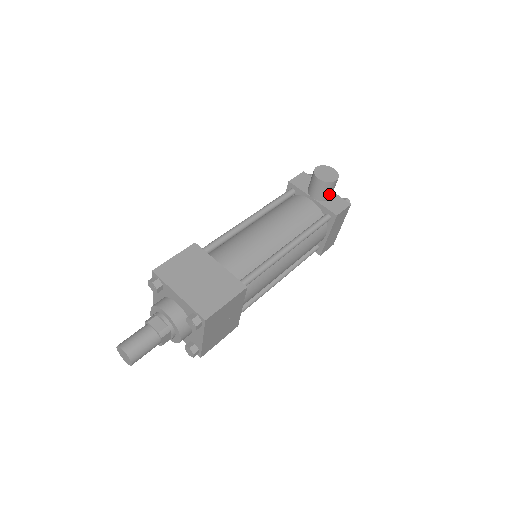
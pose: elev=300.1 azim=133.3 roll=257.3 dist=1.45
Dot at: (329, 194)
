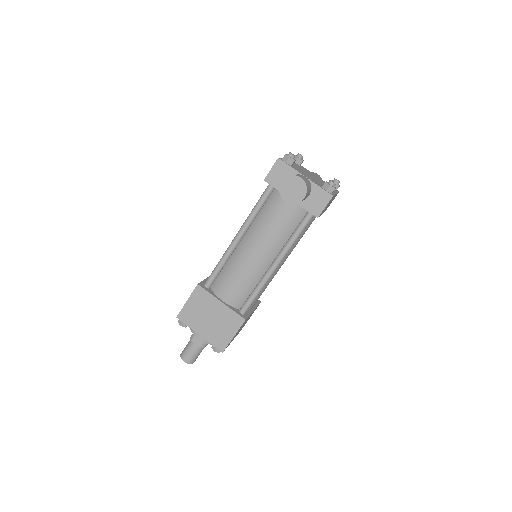
Dot at: (305, 198)
